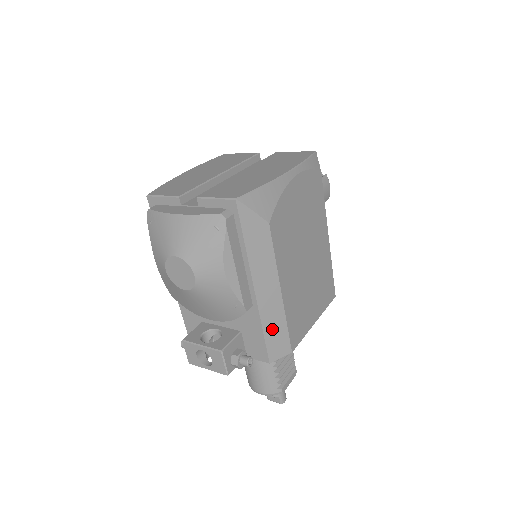
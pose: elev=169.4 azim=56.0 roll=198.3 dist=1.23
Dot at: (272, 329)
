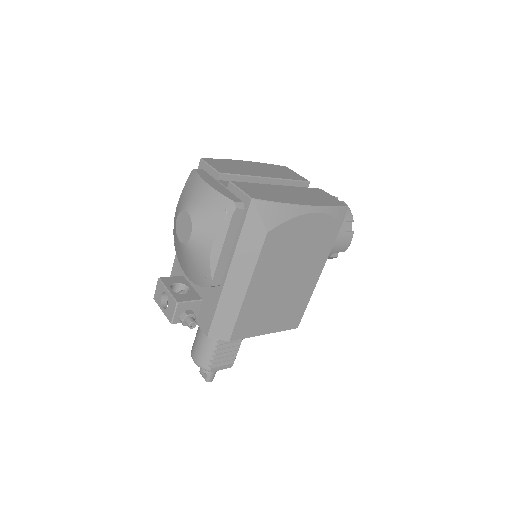
Dot at: (224, 313)
